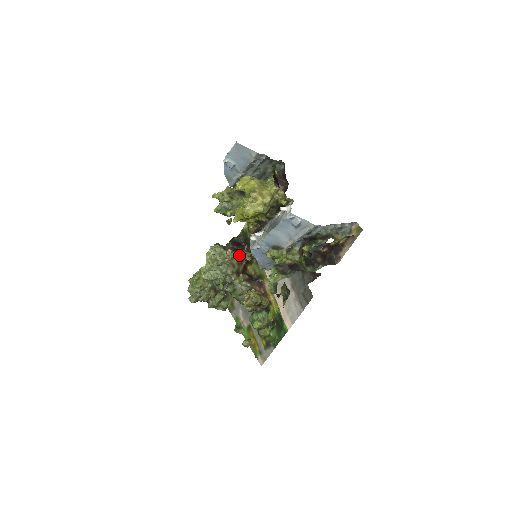
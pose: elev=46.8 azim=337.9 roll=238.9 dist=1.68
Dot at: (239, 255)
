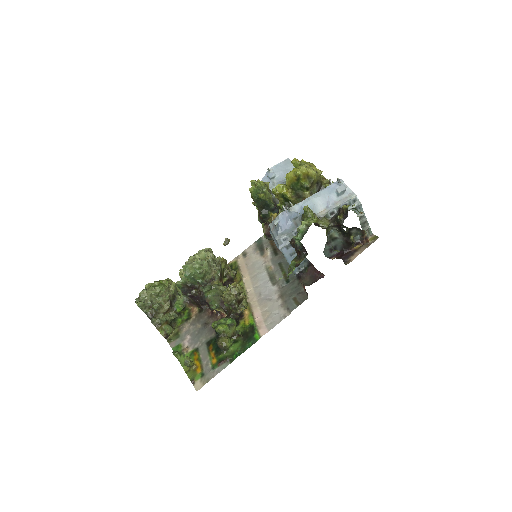
Dot at: (227, 266)
